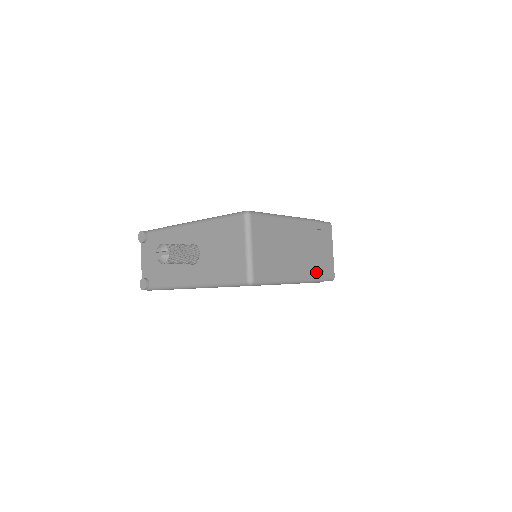
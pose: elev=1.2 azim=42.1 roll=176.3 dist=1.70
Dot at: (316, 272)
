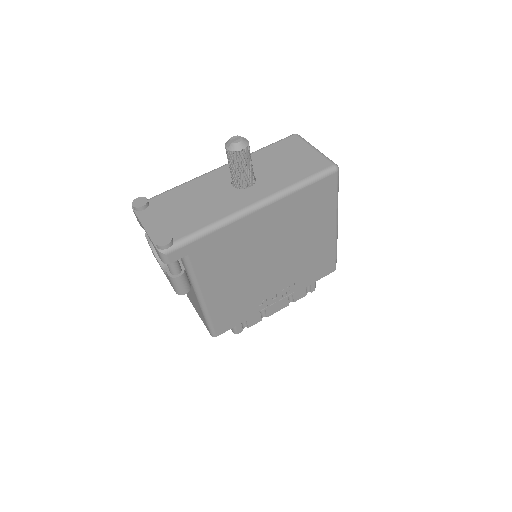
Dot at: occluded
